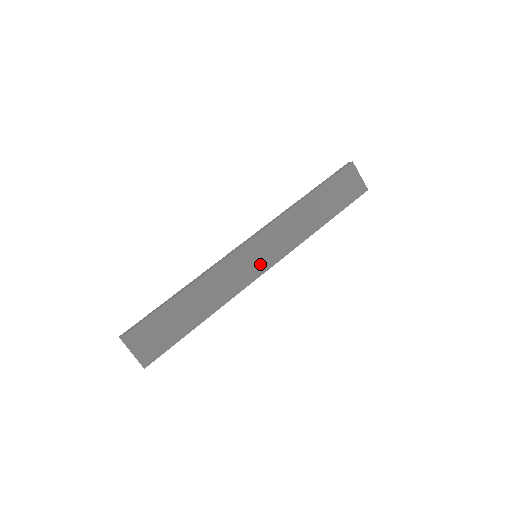
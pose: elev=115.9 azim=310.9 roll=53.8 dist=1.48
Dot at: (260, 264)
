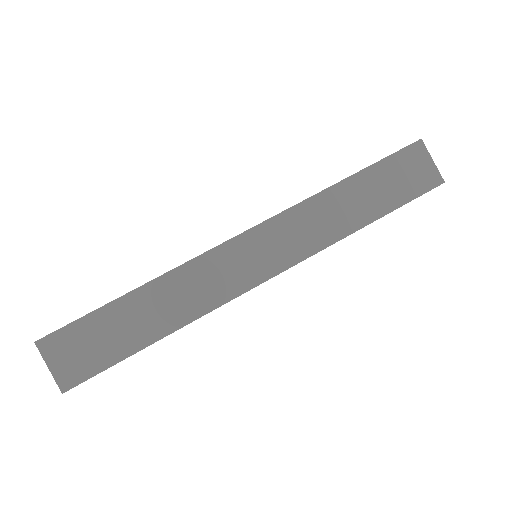
Dot at: (260, 268)
